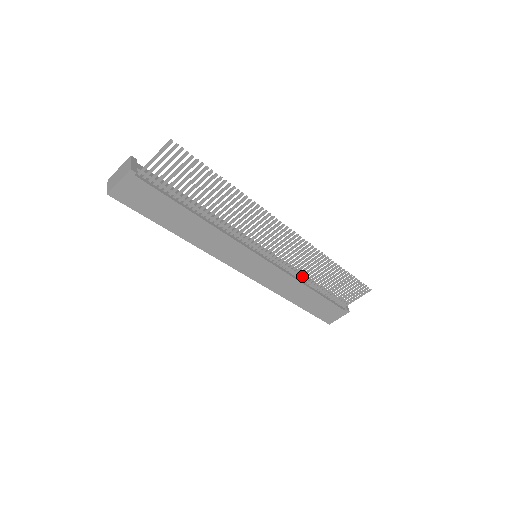
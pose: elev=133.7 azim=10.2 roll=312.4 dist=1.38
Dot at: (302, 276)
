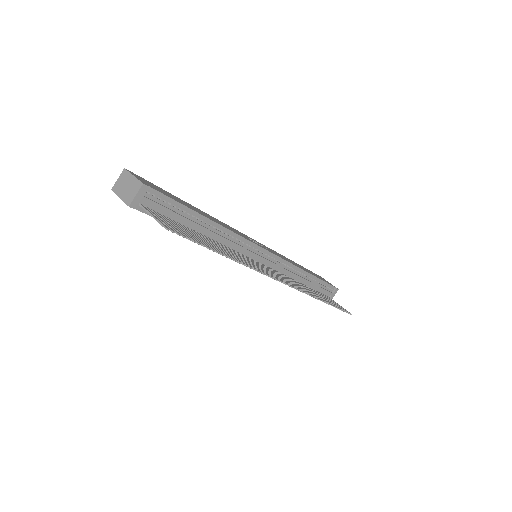
Dot at: occluded
